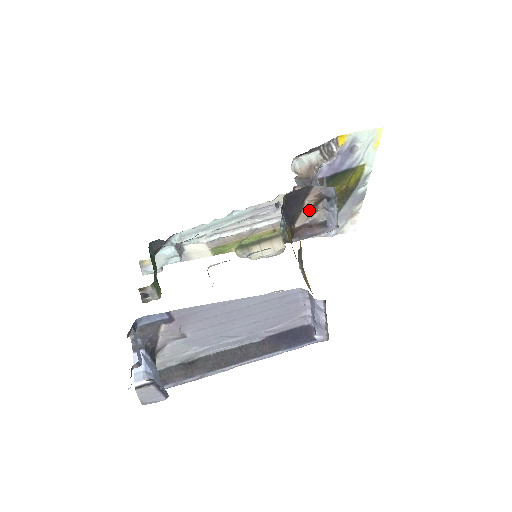
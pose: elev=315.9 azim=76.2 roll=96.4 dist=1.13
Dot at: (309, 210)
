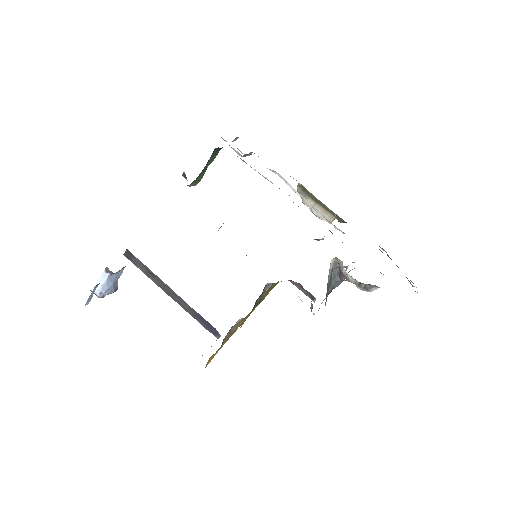
Dot at: occluded
